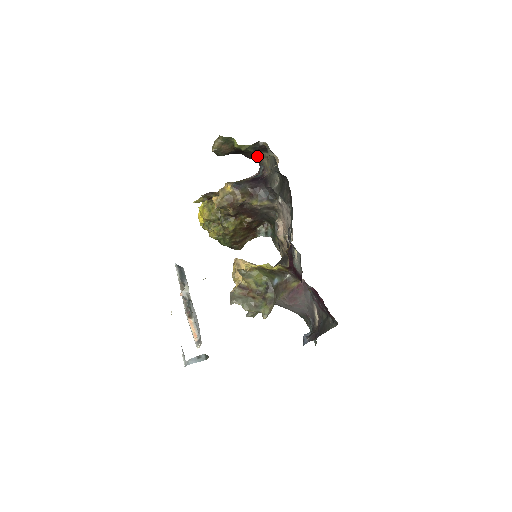
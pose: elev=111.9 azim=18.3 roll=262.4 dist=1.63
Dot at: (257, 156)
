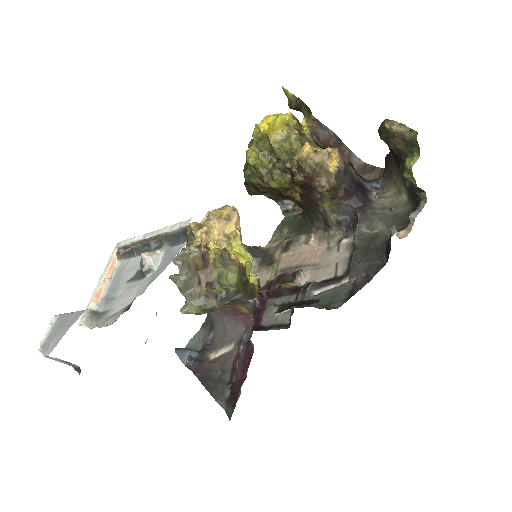
Dot at: (396, 177)
